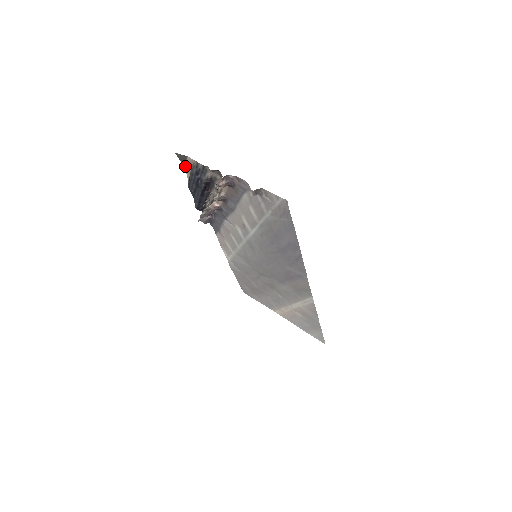
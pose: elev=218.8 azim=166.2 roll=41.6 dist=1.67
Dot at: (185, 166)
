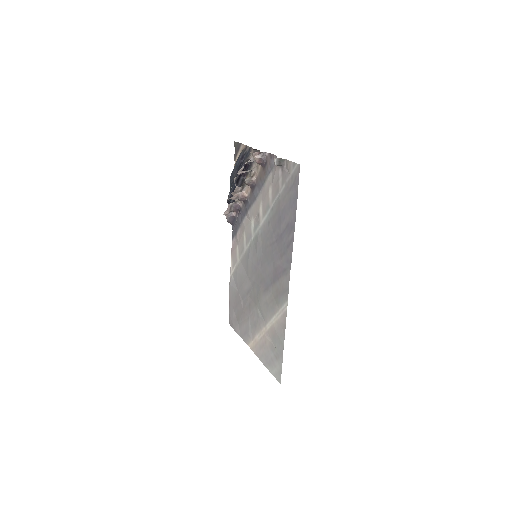
Dot at: (236, 156)
